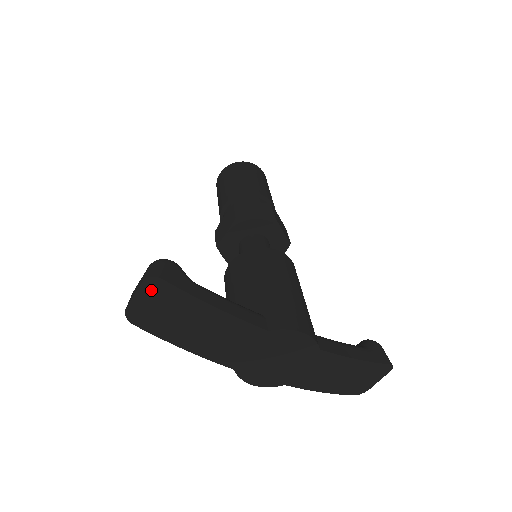
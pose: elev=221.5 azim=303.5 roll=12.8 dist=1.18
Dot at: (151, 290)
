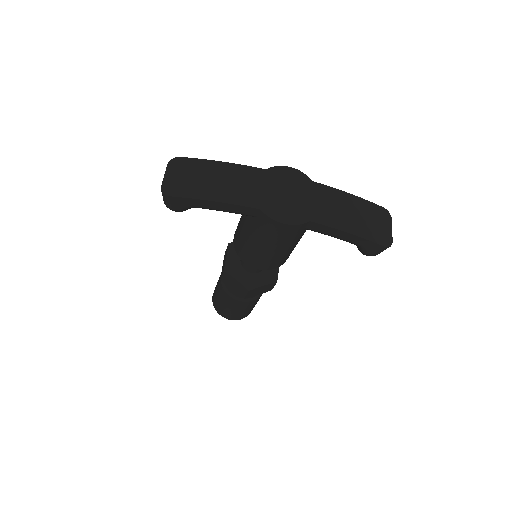
Dot at: (175, 167)
